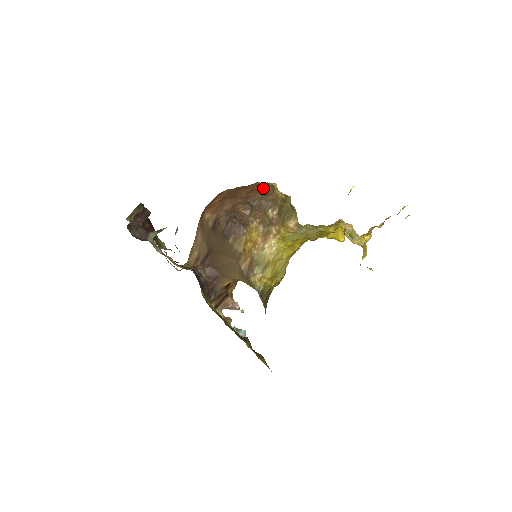
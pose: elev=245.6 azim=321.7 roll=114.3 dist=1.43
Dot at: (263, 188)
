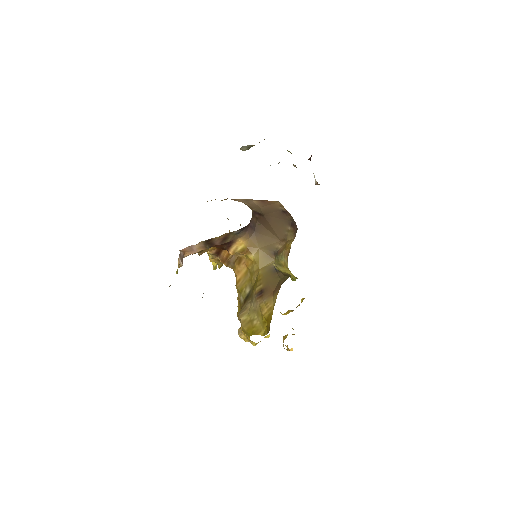
Dot at: occluded
